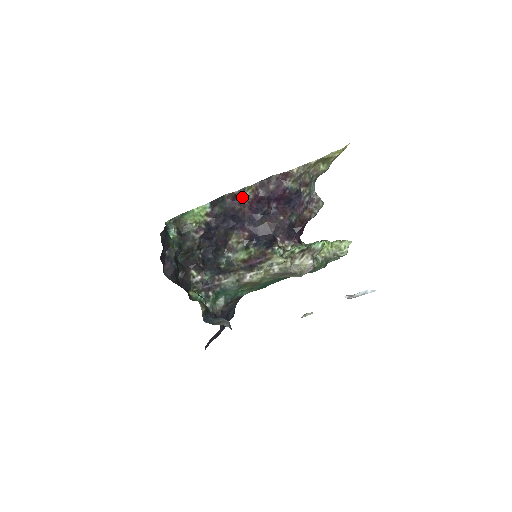
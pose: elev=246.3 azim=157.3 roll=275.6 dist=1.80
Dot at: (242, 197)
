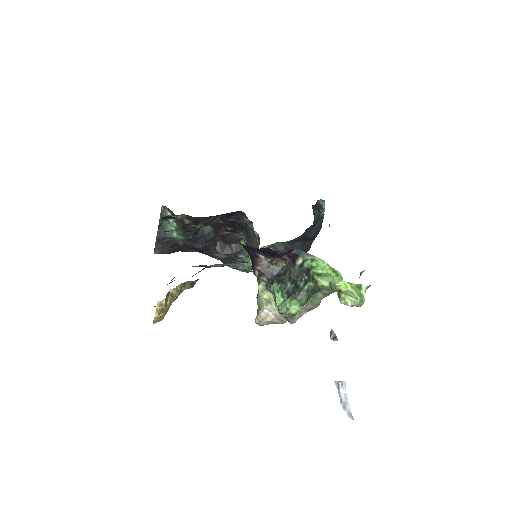
Dot at: occluded
